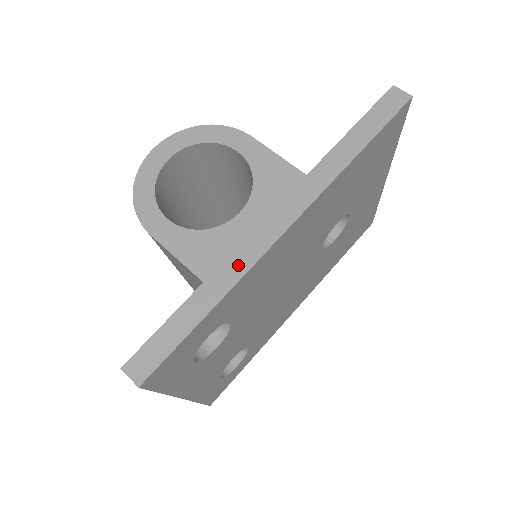
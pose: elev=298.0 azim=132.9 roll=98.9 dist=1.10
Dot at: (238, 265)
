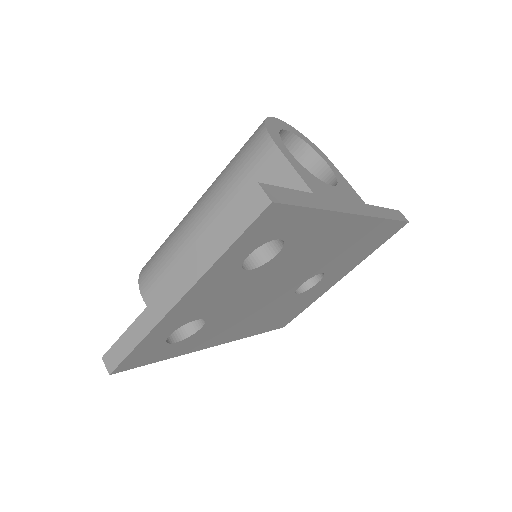
Dot at: (334, 204)
